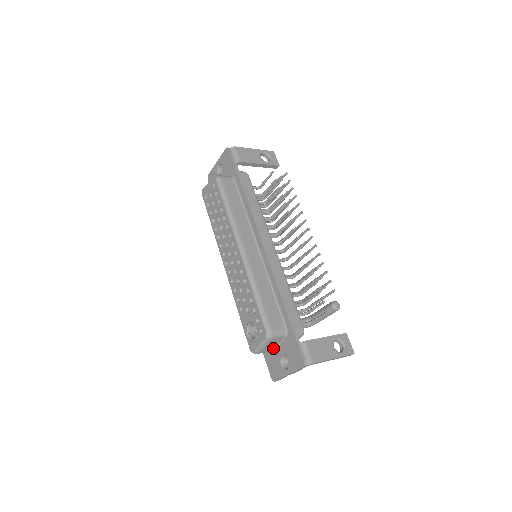
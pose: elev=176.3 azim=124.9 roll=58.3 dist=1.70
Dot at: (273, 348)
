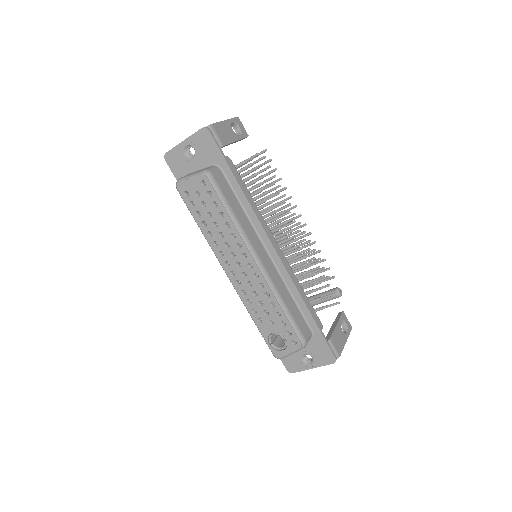
Dot at: occluded
